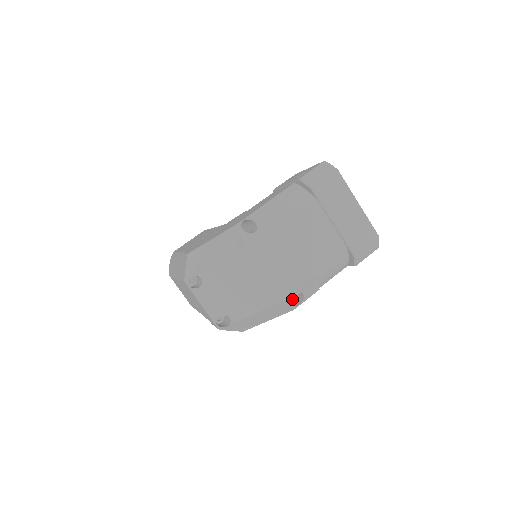
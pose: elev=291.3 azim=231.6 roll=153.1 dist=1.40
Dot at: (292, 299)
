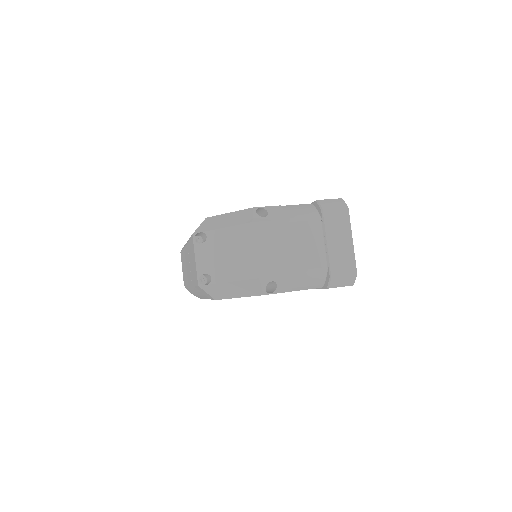
Dot at: (266, 282)
